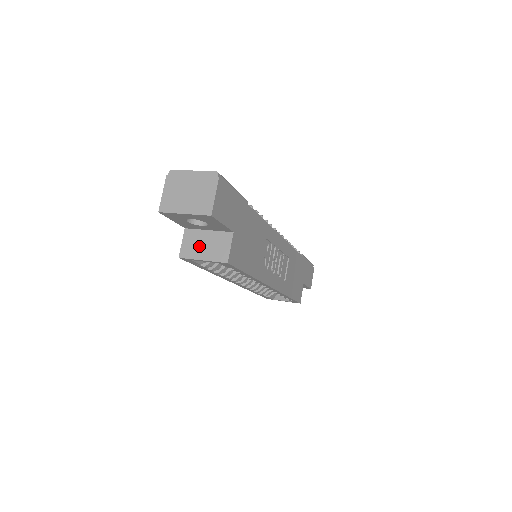
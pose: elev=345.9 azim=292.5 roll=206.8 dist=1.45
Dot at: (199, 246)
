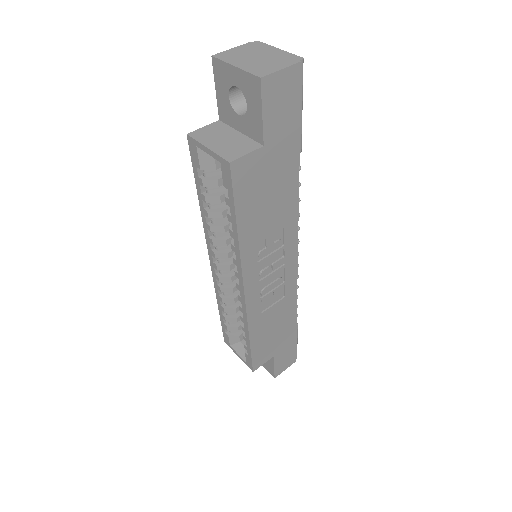
Dot at: (217, 137)
